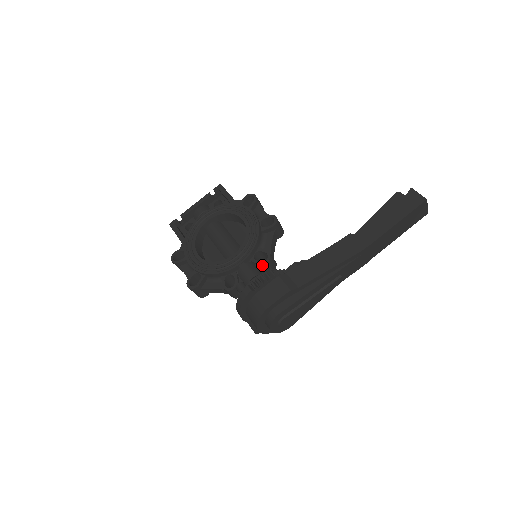
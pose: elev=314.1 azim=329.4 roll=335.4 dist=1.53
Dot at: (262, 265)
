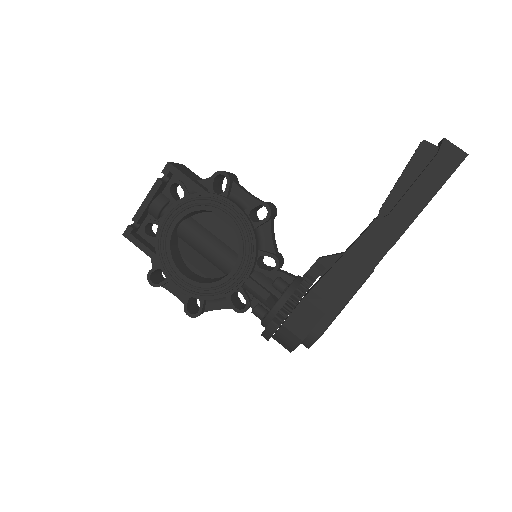
Dot at: (276, 282)
